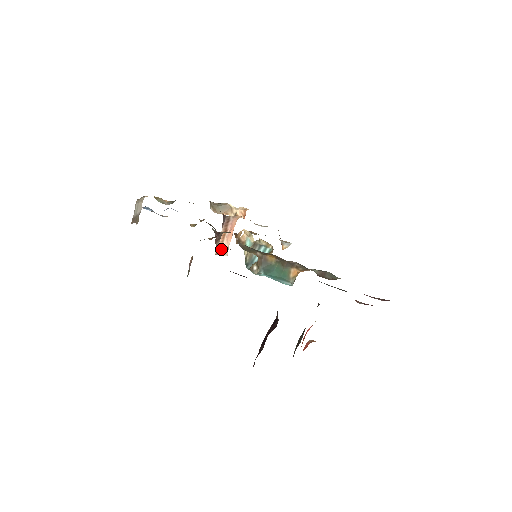
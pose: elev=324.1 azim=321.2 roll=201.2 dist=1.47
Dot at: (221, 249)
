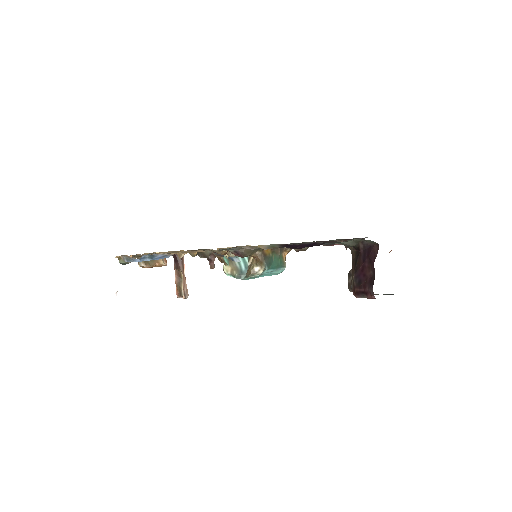
Dot at: (185, 291)
